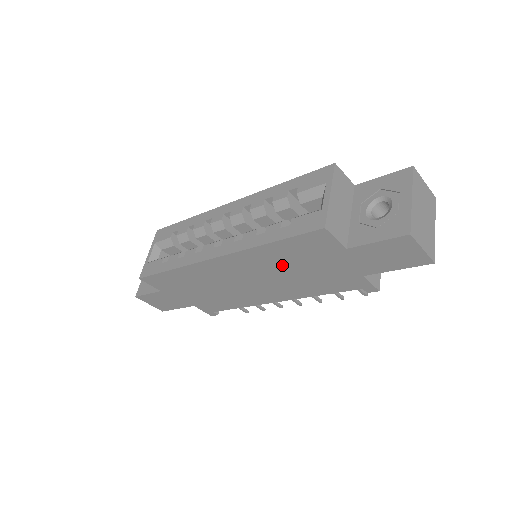
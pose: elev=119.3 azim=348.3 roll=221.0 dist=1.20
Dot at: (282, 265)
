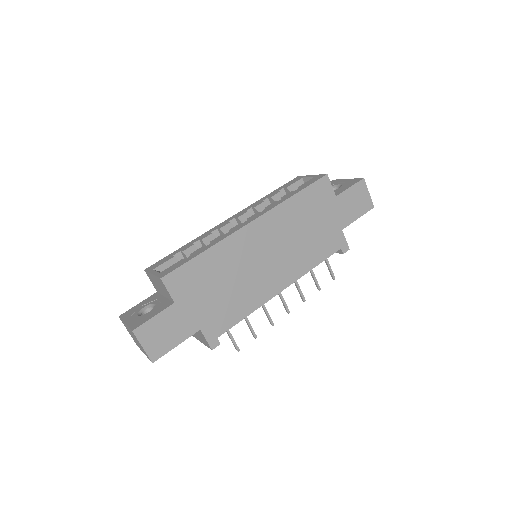
Dot at: (297, 224)
